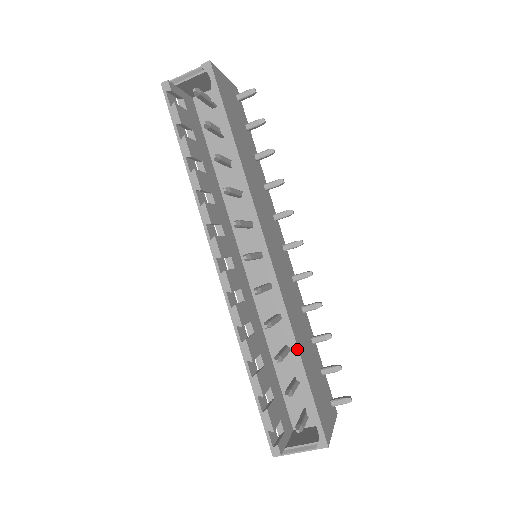
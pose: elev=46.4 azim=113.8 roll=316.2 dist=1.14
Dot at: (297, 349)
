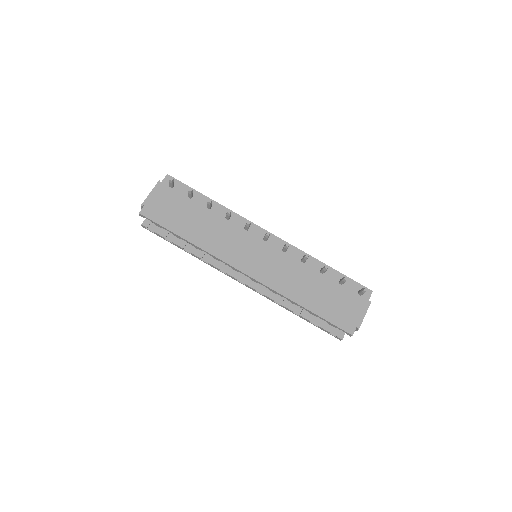
Dot at: (299, 305)
